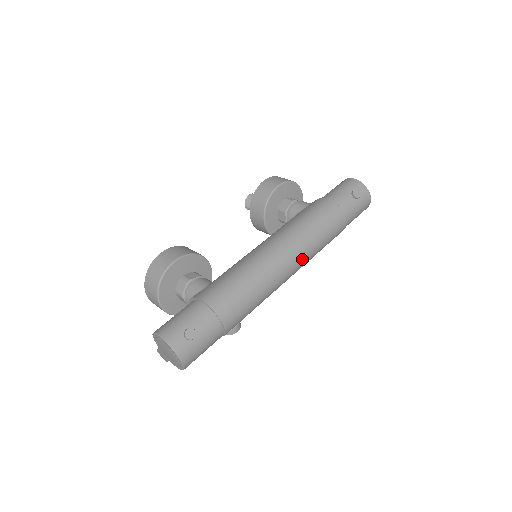
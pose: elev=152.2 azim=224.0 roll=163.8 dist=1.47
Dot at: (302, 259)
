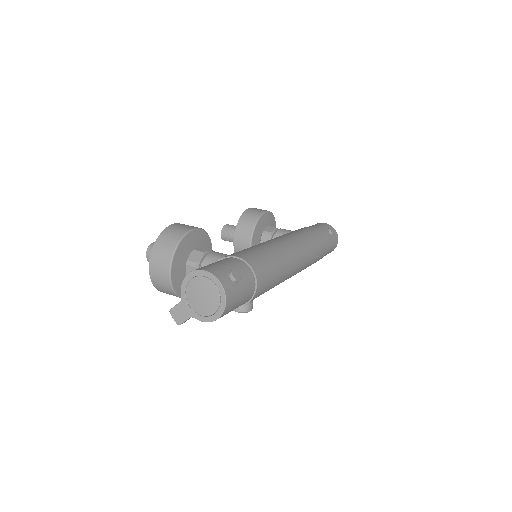
Dot at: (304, 260)
